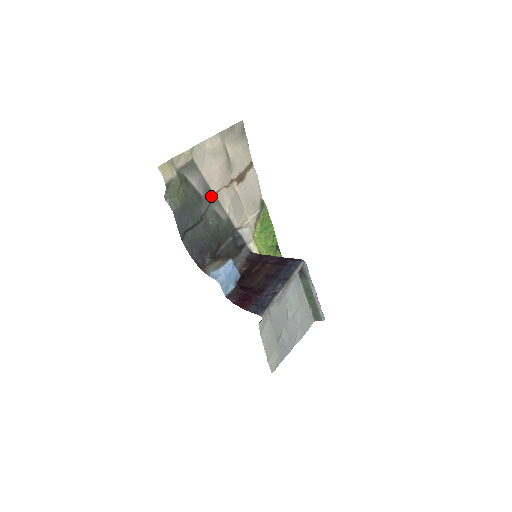
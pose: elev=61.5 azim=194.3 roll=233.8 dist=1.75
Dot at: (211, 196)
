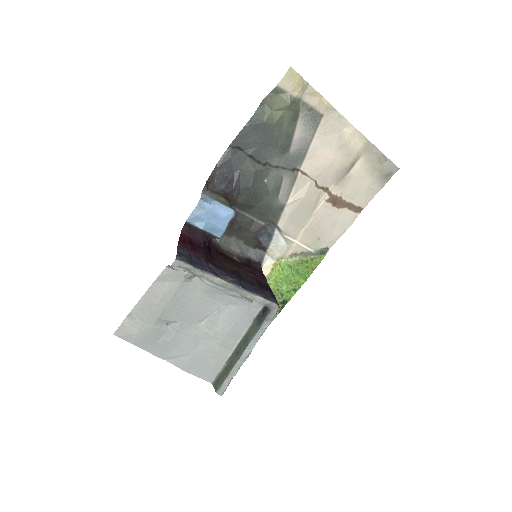
Dot at: (296, 166)
